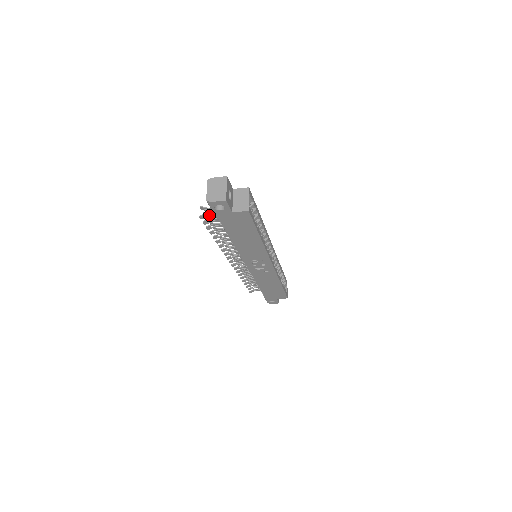
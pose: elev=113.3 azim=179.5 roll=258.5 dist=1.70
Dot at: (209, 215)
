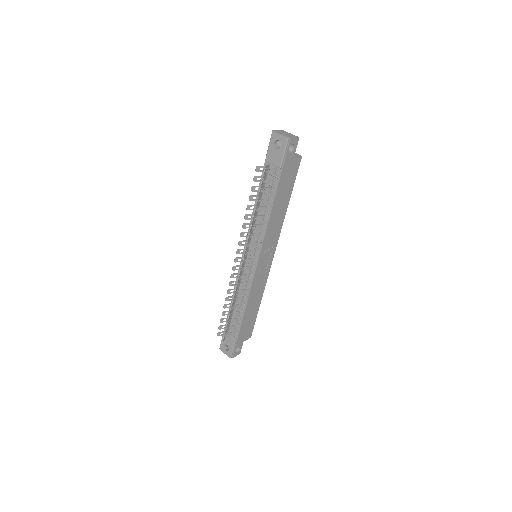
Dot at: (267, 172)
